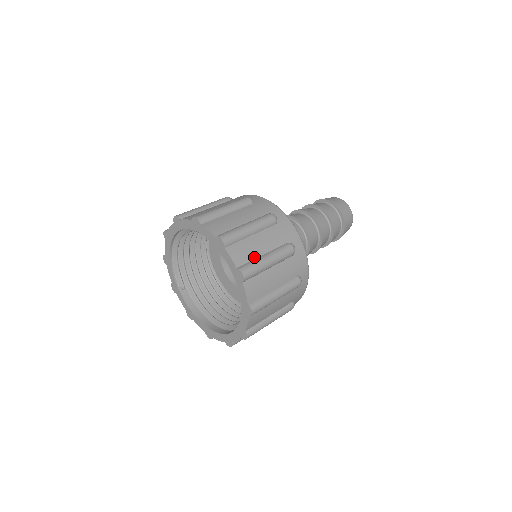
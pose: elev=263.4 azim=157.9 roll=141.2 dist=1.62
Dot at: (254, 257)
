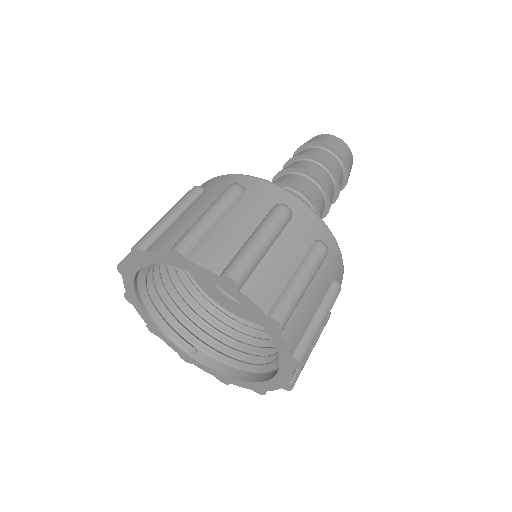
Dot at: (237, 248)
